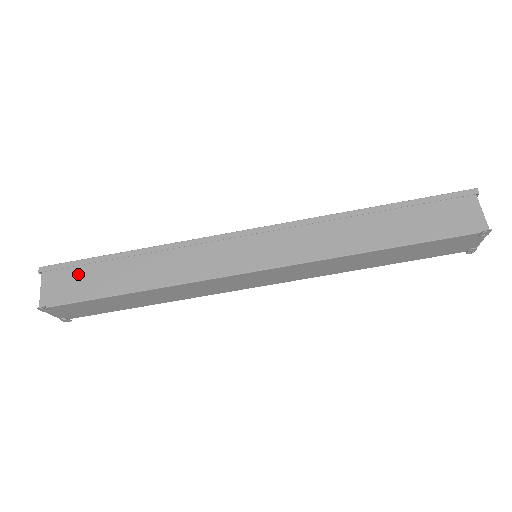
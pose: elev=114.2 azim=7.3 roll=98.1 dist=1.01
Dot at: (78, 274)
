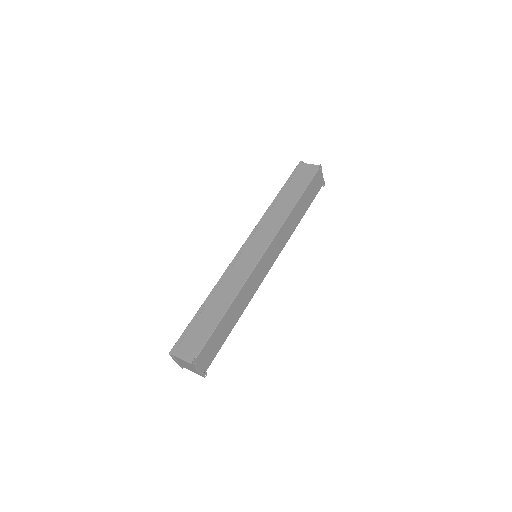
Dot at: (192, 335)
